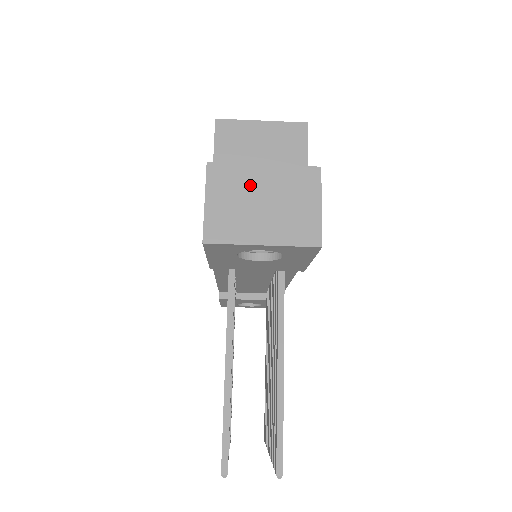
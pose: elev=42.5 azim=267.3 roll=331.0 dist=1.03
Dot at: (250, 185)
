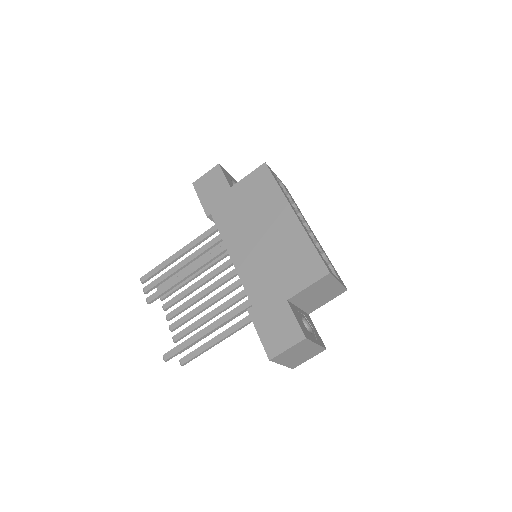
Dot at: (305, 349)
